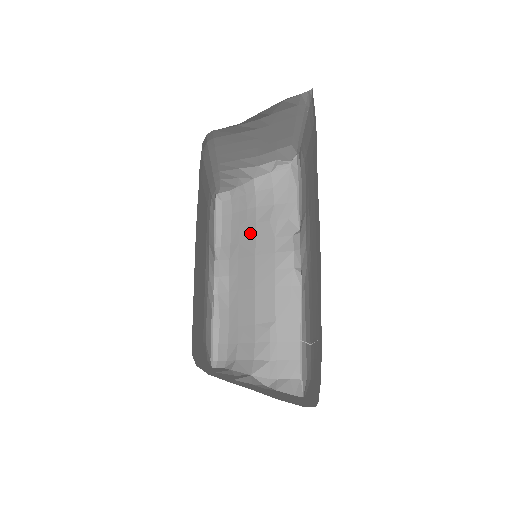
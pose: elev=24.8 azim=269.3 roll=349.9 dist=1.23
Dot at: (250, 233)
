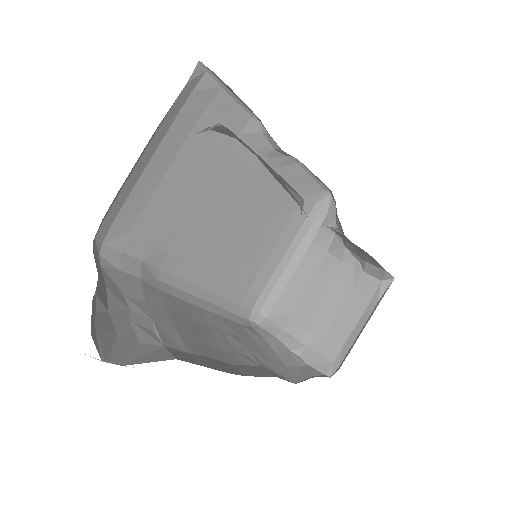
Dot at: occluded
